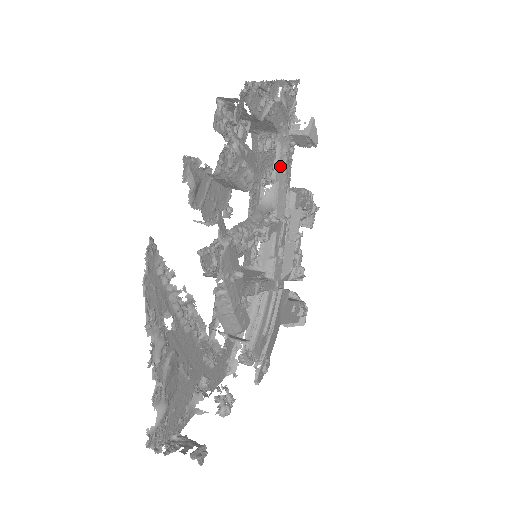
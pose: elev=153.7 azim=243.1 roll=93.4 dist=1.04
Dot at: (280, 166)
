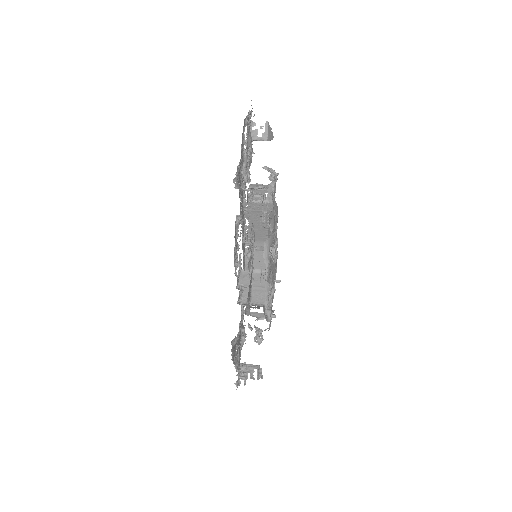
Dot at: (274, 226)
